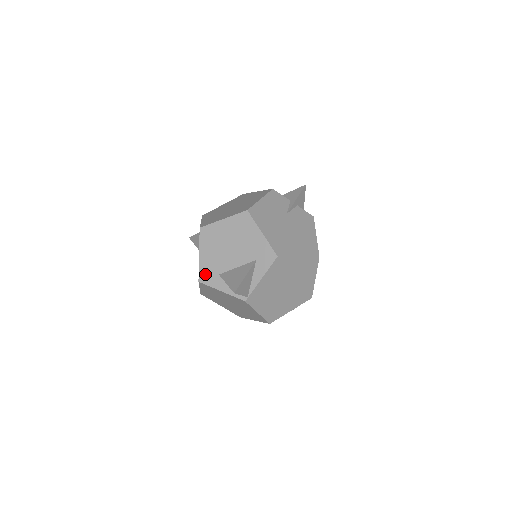
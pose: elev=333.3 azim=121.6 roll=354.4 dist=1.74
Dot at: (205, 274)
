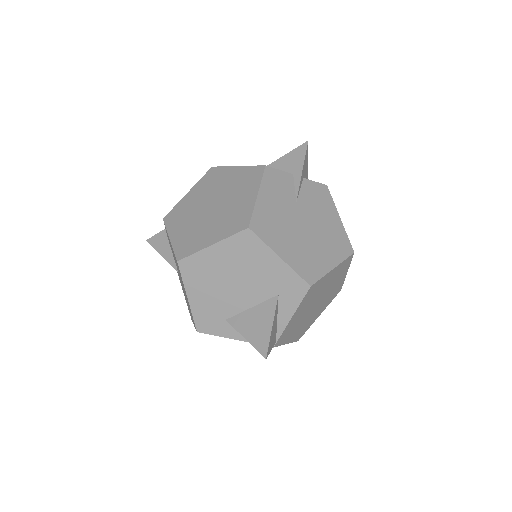
Dot at: (204, 322)
